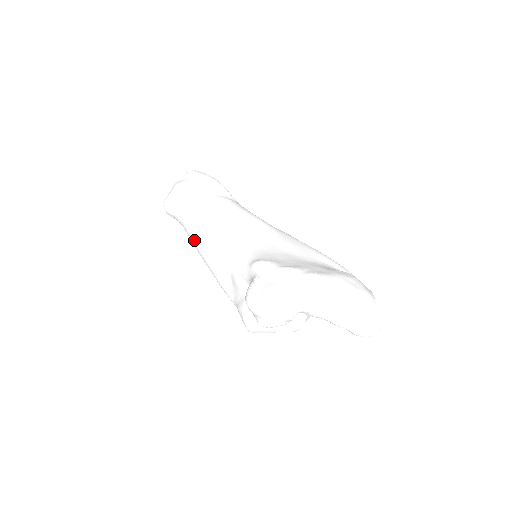
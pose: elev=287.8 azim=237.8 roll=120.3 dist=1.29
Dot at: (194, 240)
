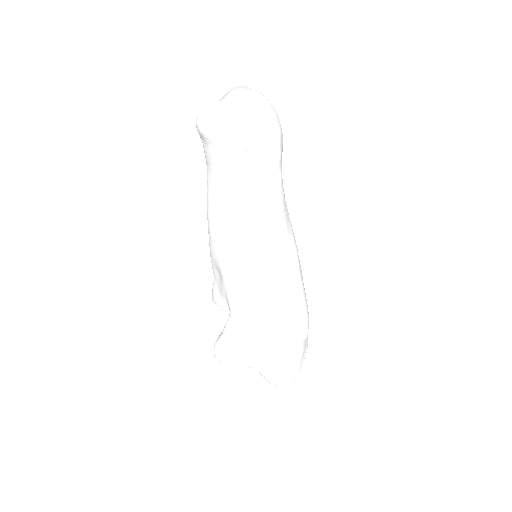
Dot at: (209, 209)
